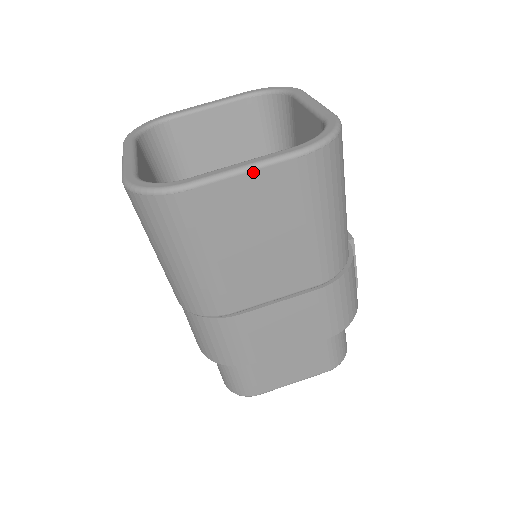
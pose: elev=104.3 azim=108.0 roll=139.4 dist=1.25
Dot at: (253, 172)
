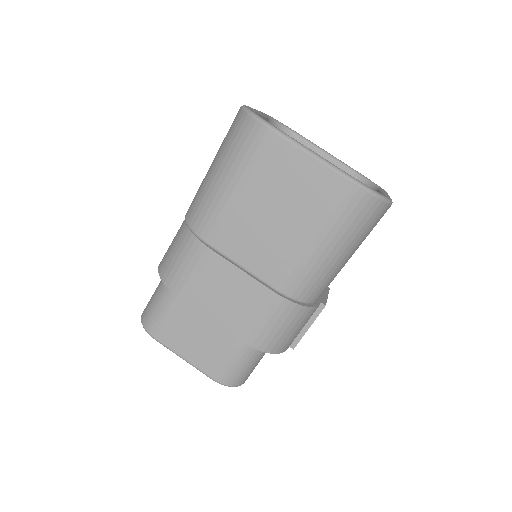
Dot at: (315, 160)
